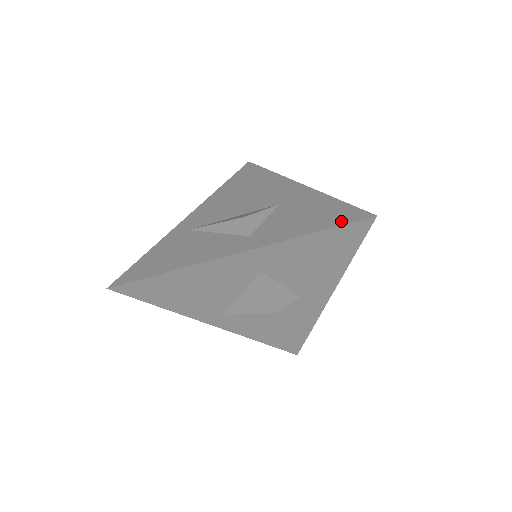
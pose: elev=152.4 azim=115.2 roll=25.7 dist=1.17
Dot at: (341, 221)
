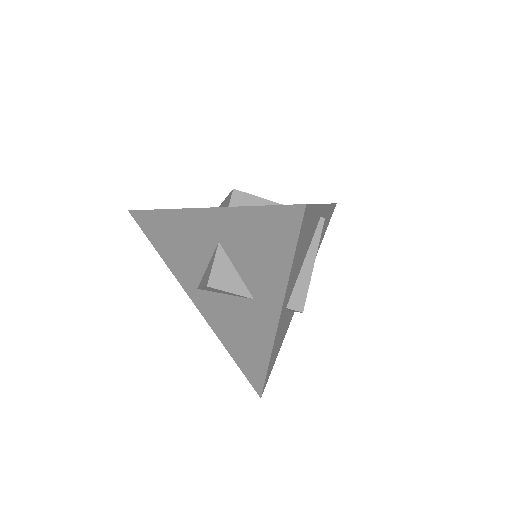
Dot at: occluded
